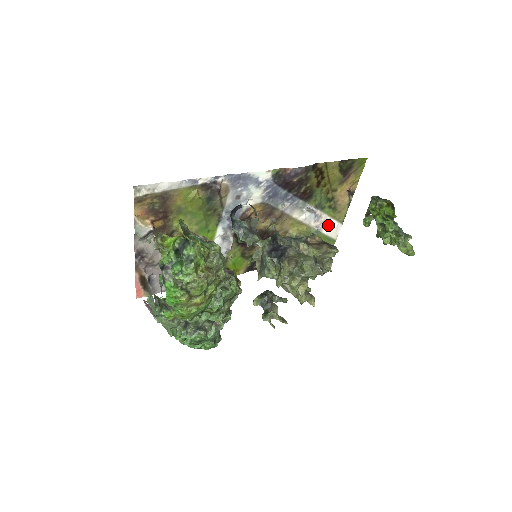
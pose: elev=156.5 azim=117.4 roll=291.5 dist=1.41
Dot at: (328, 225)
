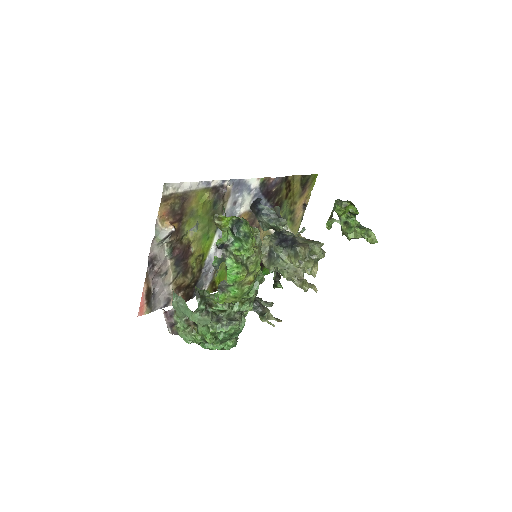
Dot at: occluded
